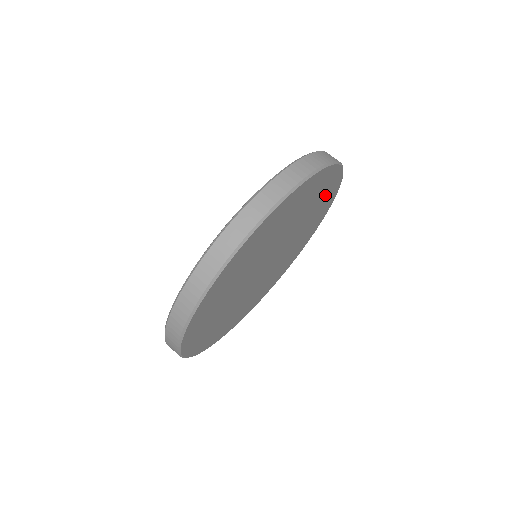
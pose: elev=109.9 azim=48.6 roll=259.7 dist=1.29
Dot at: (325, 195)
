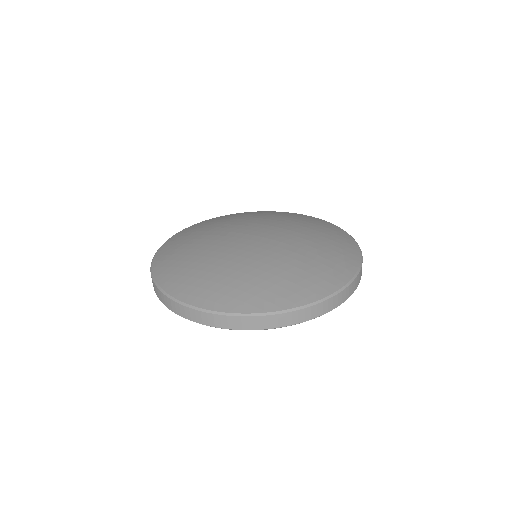
Dot at: occluded
